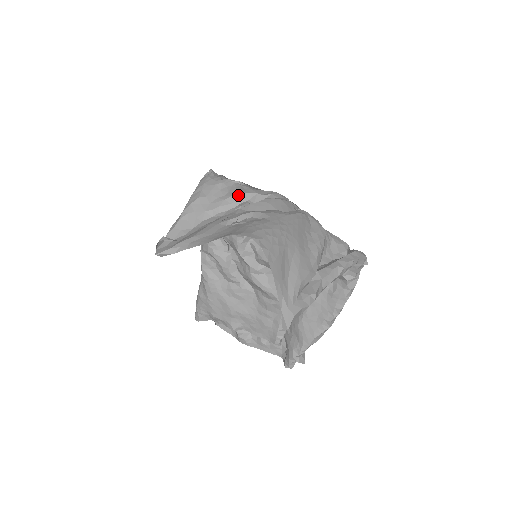
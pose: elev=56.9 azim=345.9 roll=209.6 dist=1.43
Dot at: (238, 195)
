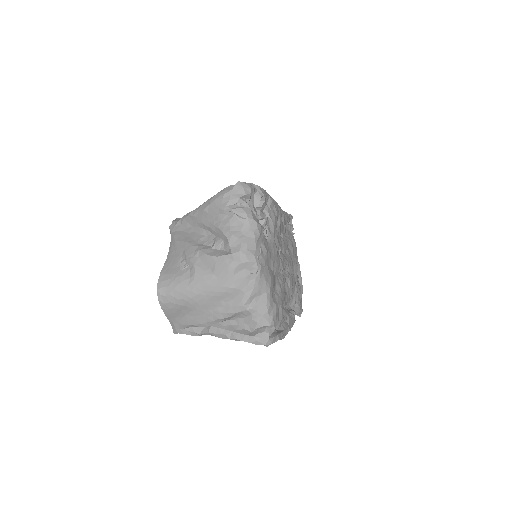
Dot at: (221, 231)
